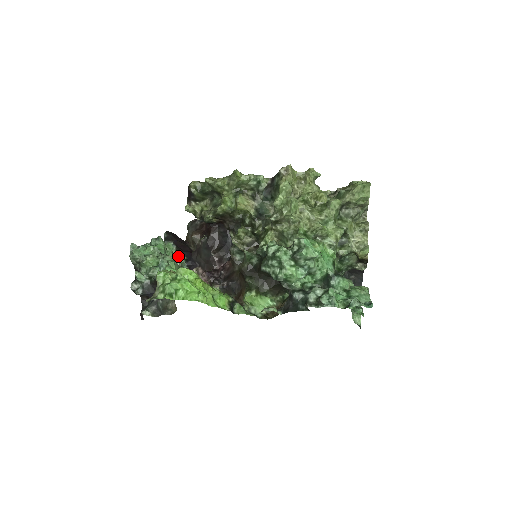
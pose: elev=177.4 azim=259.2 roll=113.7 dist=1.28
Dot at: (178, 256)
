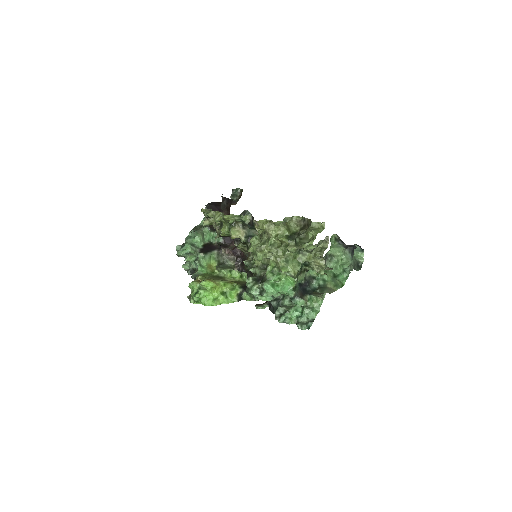
Dot at: (214, 233)
